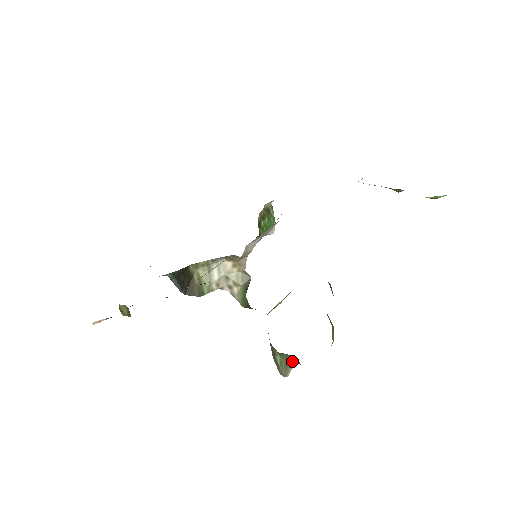
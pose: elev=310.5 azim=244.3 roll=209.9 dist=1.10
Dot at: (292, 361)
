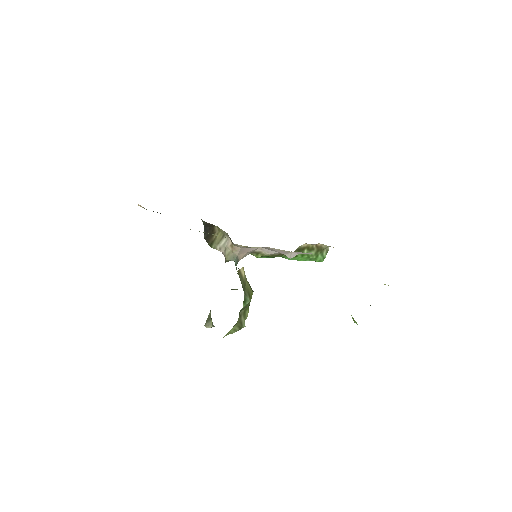
Dot at: (212, 322)
